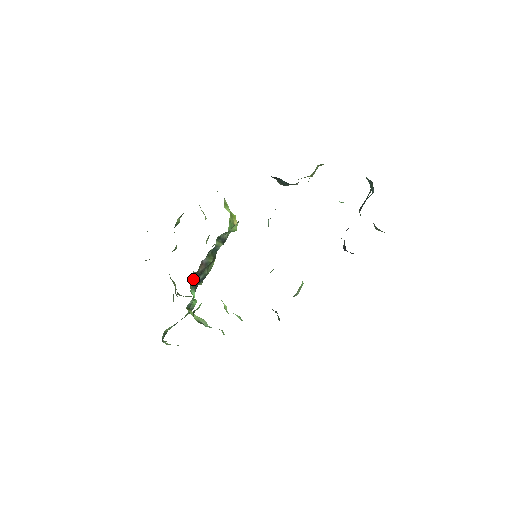
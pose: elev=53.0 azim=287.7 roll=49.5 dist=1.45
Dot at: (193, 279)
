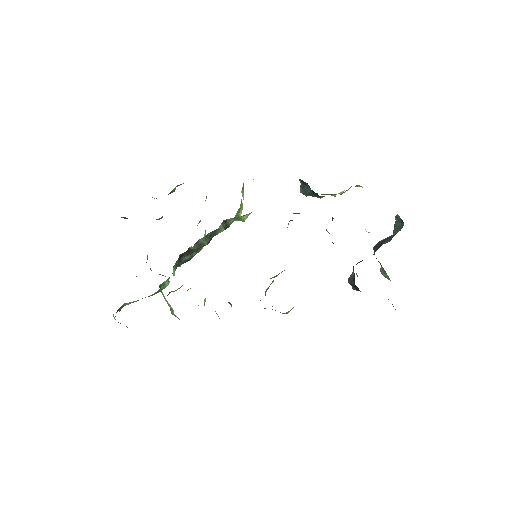
Dot at: (184, 255)
